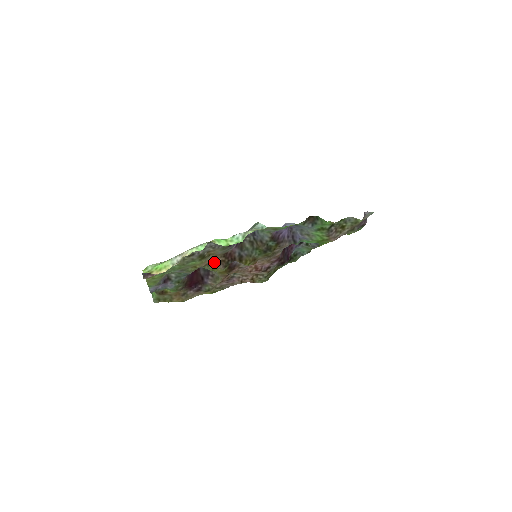
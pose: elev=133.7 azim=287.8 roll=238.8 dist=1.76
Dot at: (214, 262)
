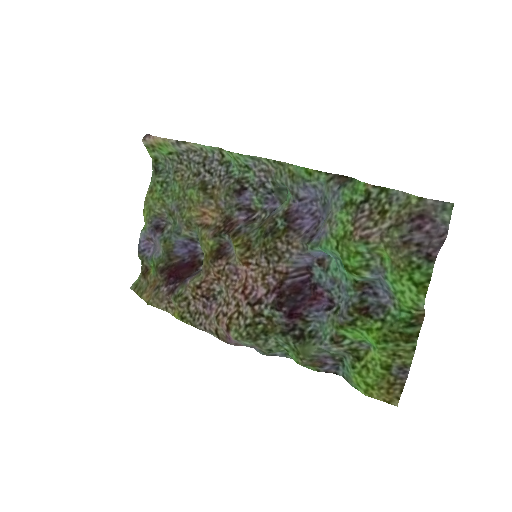
Dot at: (211, 225)
